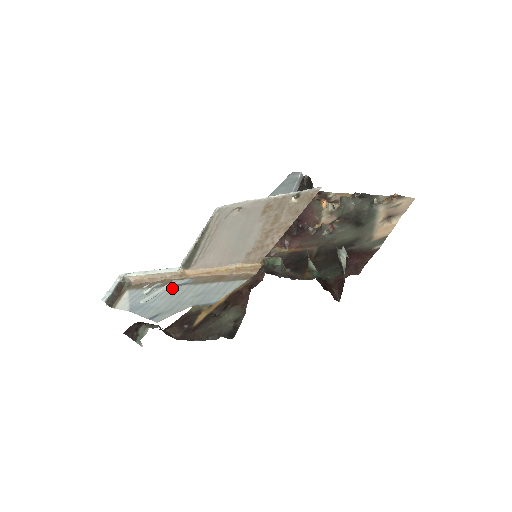
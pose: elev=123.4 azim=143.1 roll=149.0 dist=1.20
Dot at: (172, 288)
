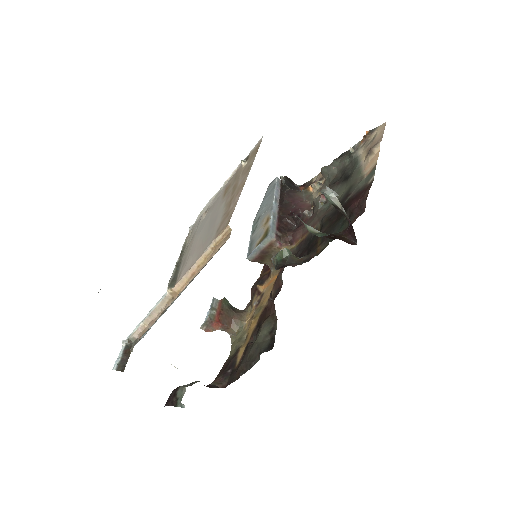
Dot at: occluded
